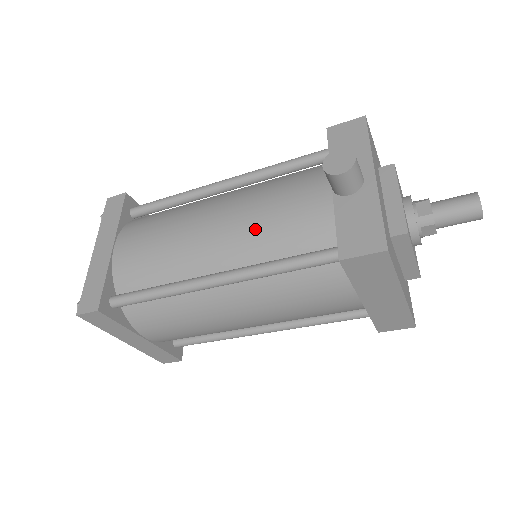
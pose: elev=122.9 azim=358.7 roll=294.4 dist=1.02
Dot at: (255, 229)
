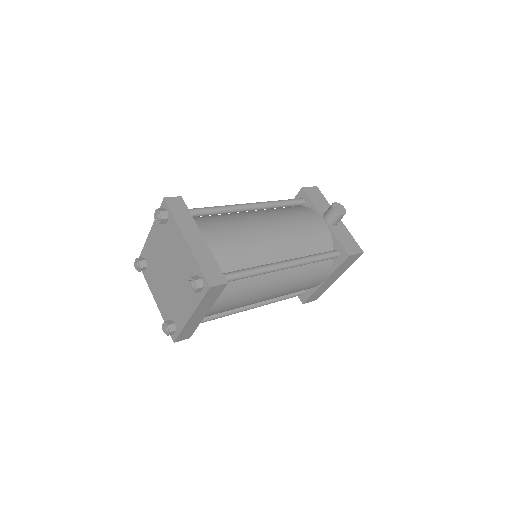
Dot at: (298, 237)
